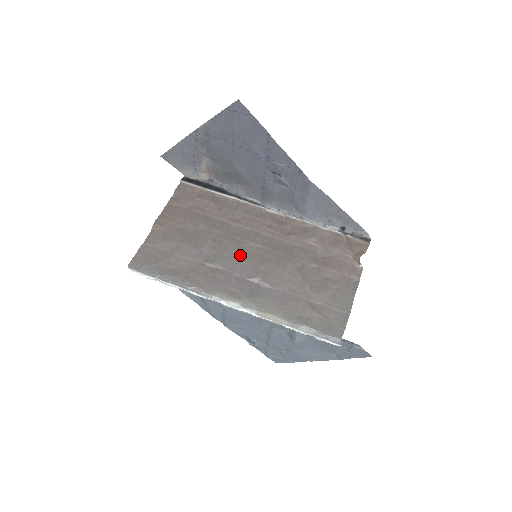
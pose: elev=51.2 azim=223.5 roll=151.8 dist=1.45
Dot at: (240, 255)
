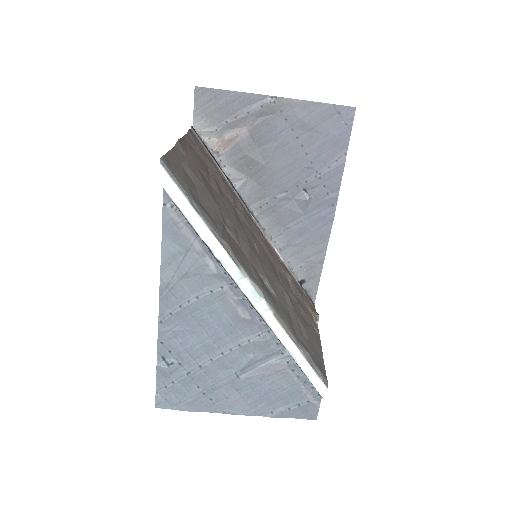
Dot at: (249, 244)
